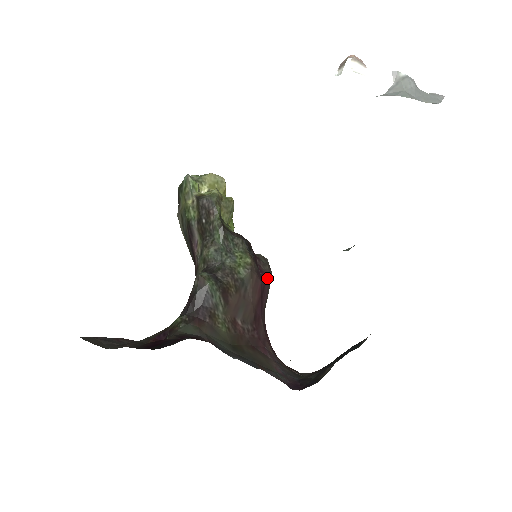
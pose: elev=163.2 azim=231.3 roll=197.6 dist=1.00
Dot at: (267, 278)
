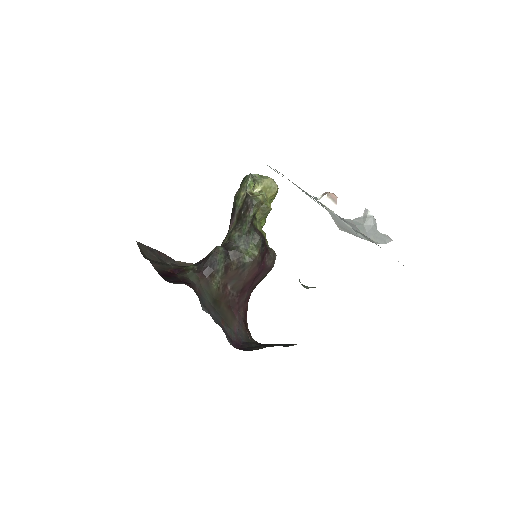
Dot at: (266, 269)
